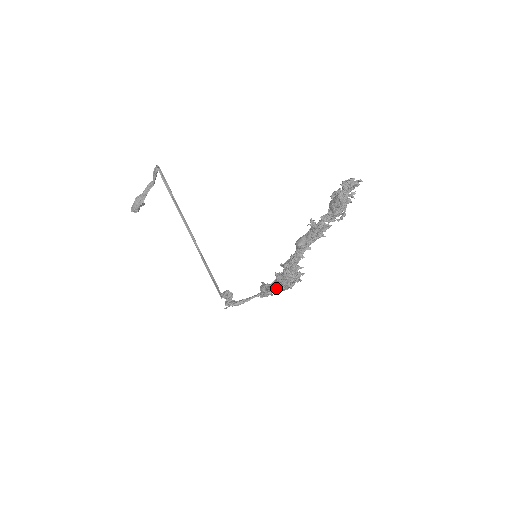
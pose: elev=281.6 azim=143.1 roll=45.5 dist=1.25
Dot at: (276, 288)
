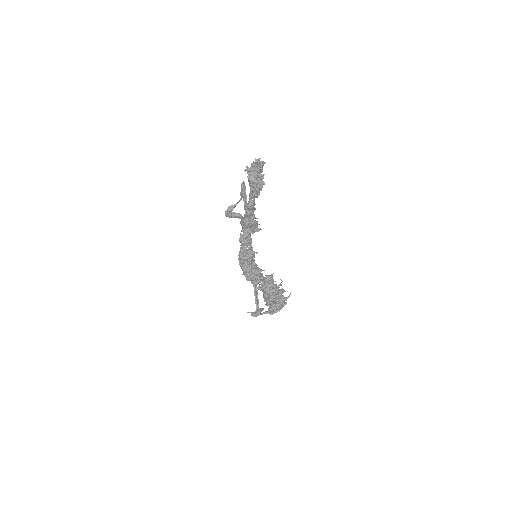
Dot at: (263, 293)
